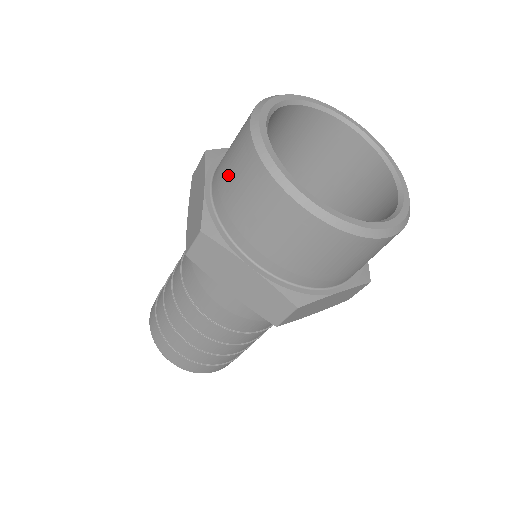
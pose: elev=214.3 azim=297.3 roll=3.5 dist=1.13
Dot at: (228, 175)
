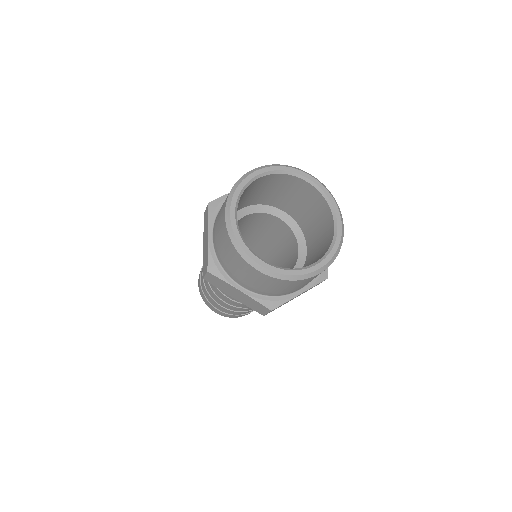
Dot at: (218, 238)
